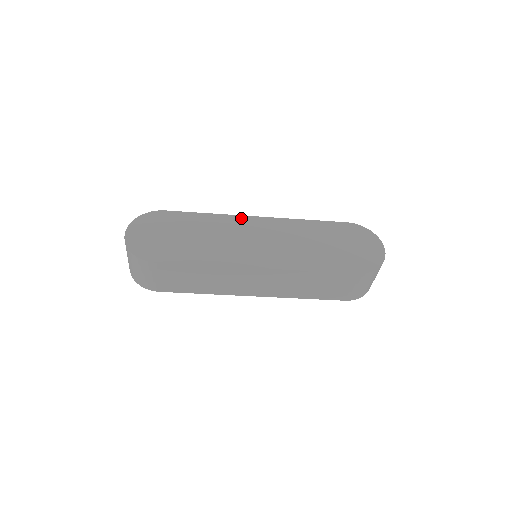
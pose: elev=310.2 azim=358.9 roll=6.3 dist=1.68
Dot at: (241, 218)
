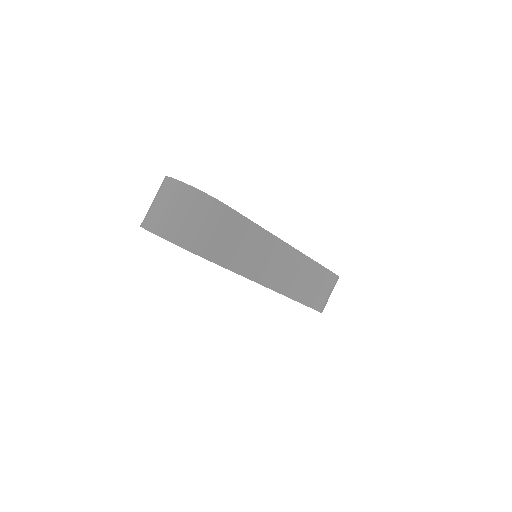
Dot at: occluded
